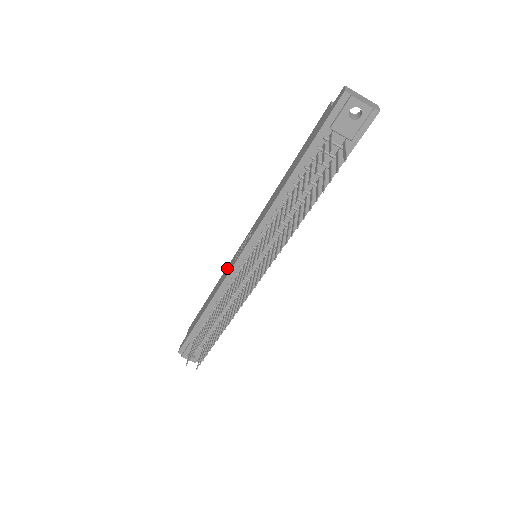
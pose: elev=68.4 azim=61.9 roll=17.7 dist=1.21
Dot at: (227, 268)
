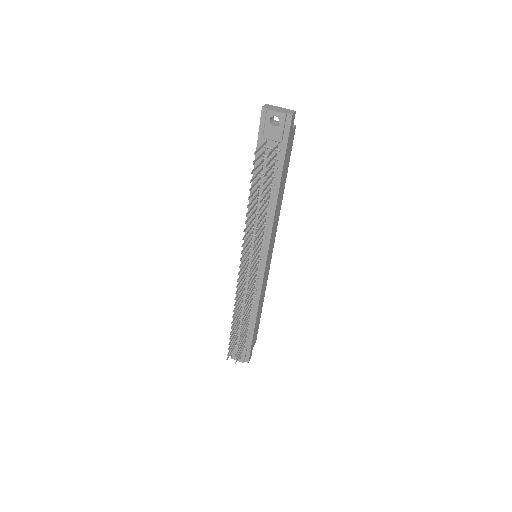
Dot at: occluded
